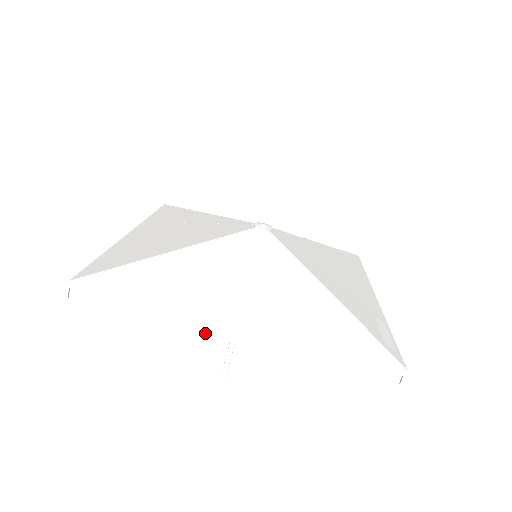
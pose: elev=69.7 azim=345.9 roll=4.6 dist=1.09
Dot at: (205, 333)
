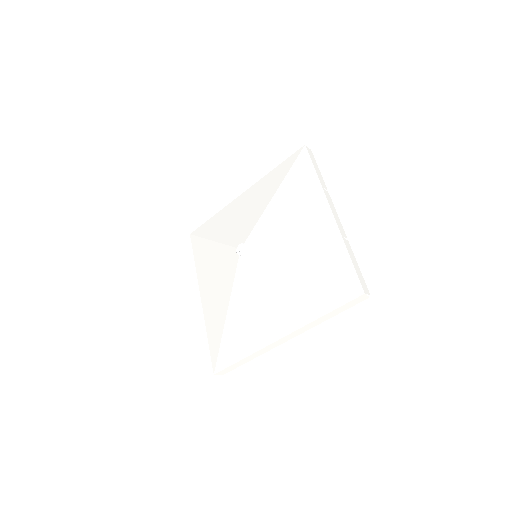
Dot at: occluded
